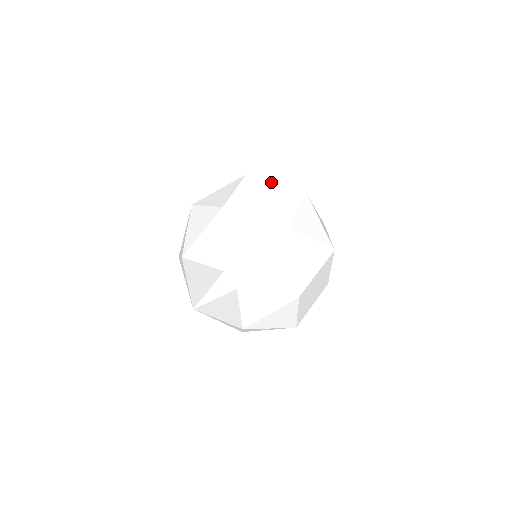
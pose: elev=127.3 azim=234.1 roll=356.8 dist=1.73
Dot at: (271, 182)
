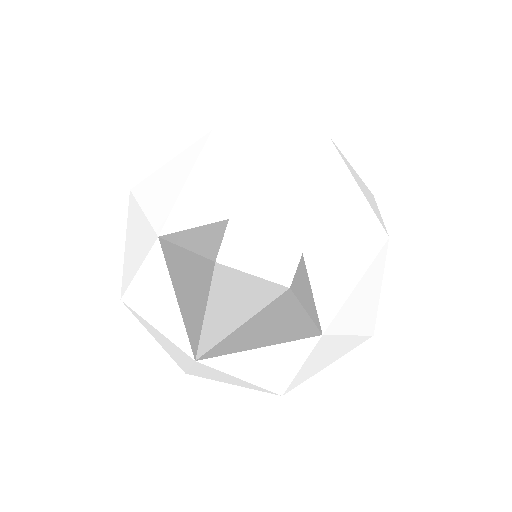
Dot at: occluded
